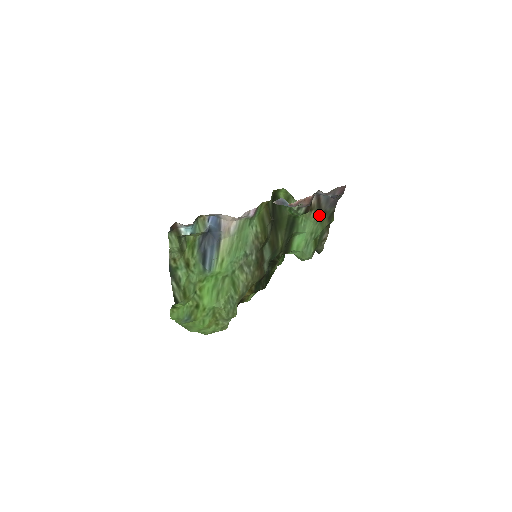
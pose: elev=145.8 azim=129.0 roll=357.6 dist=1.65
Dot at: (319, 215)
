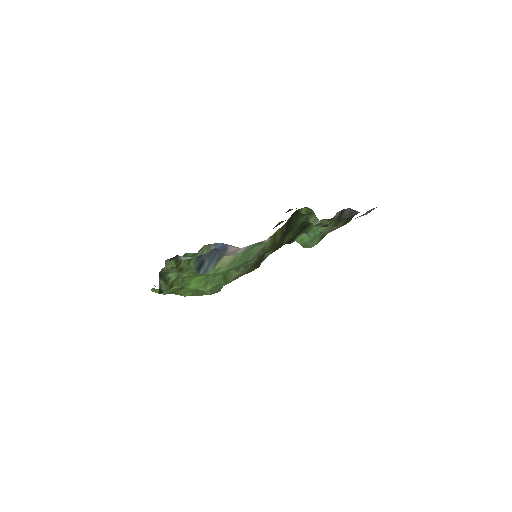
Dot at: (336, 222)
